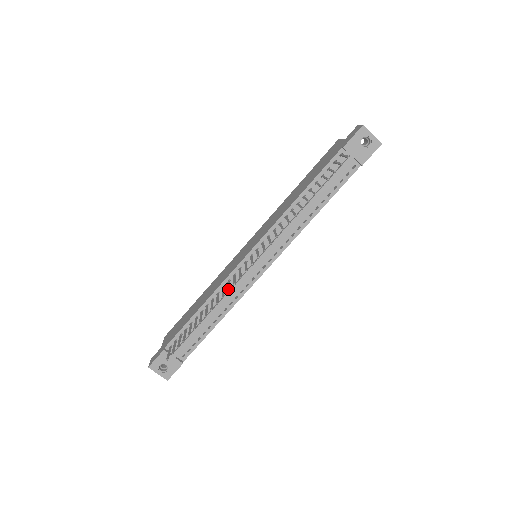
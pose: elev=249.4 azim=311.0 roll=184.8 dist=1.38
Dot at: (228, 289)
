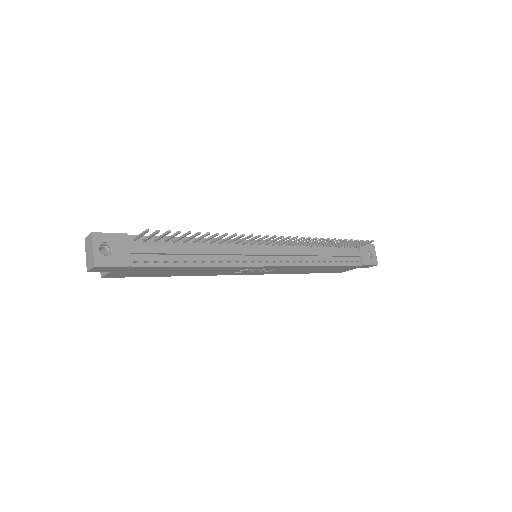
Dot at: (252, 234)
